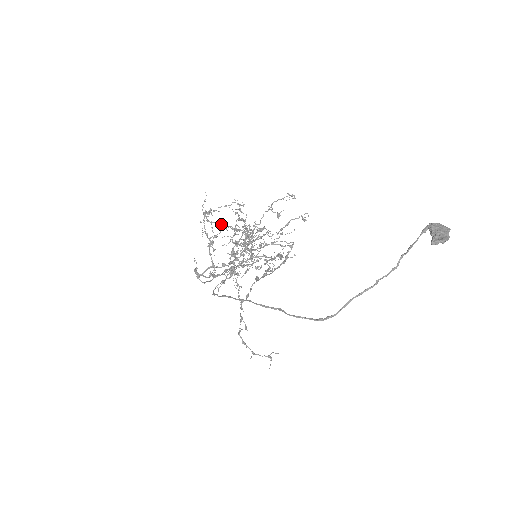
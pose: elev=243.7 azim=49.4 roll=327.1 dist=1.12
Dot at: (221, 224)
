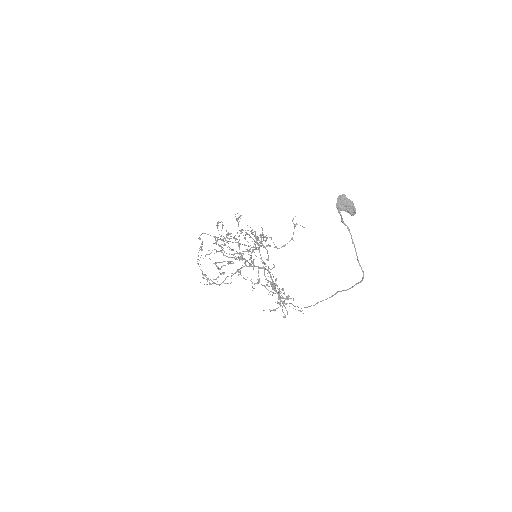
Dot at: occluded
